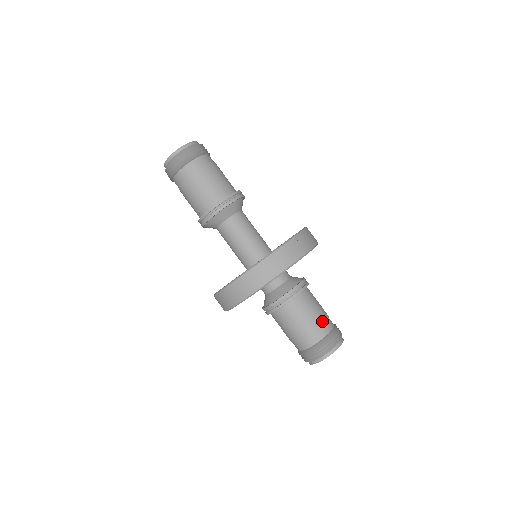
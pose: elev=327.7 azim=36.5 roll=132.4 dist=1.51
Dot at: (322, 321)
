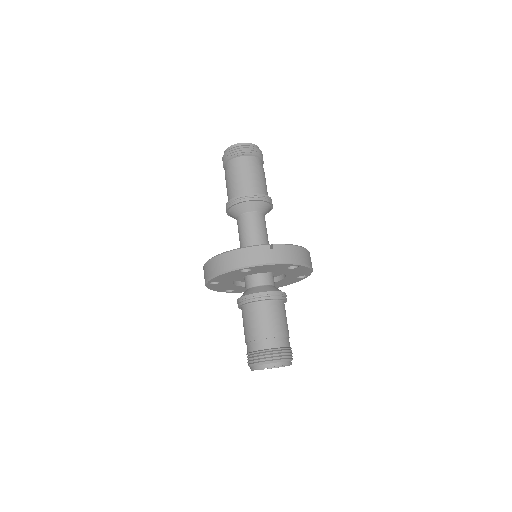
Dot at: (271, 335)
